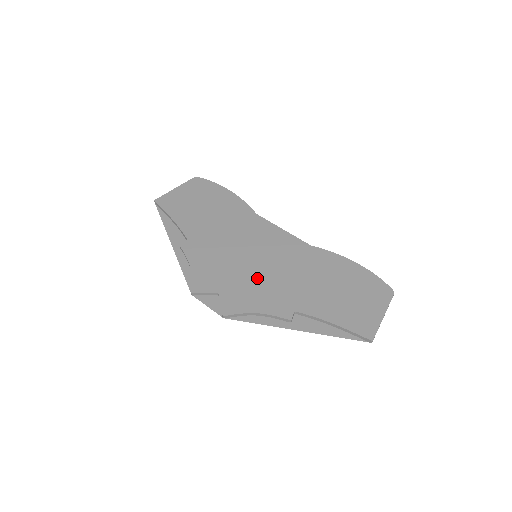
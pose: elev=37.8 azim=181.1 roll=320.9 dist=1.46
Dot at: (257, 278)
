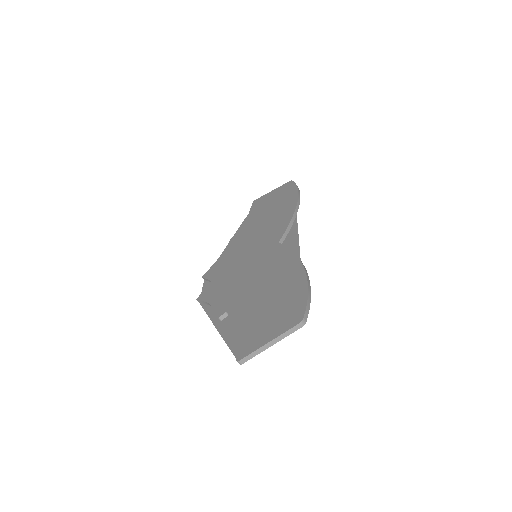
Dot at: (237, 275)
